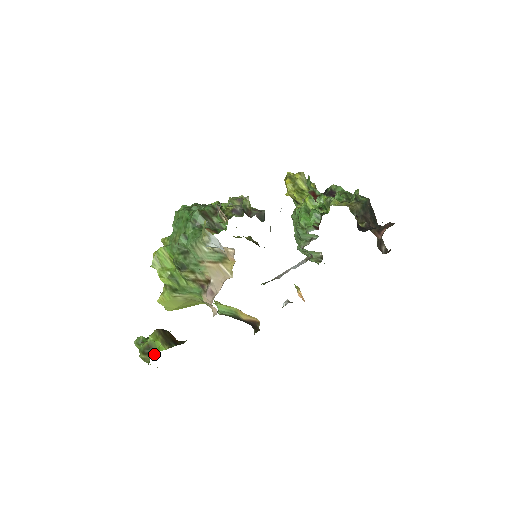
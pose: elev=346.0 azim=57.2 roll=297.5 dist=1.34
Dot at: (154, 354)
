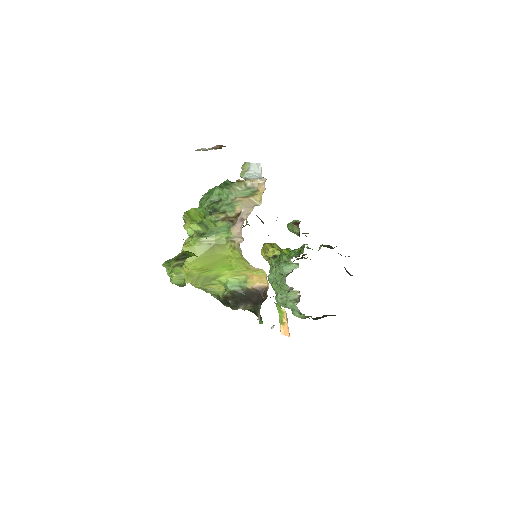
Dot at: occluded
